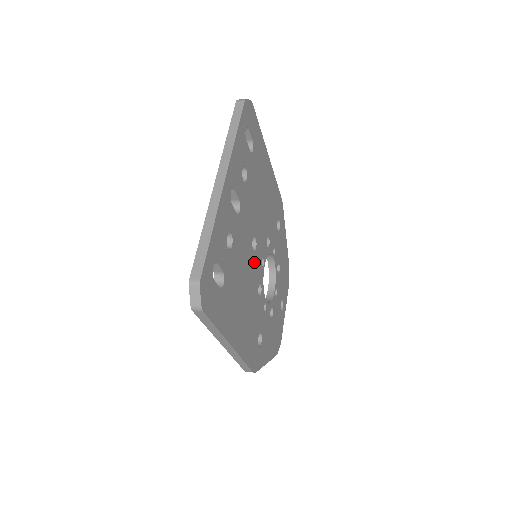
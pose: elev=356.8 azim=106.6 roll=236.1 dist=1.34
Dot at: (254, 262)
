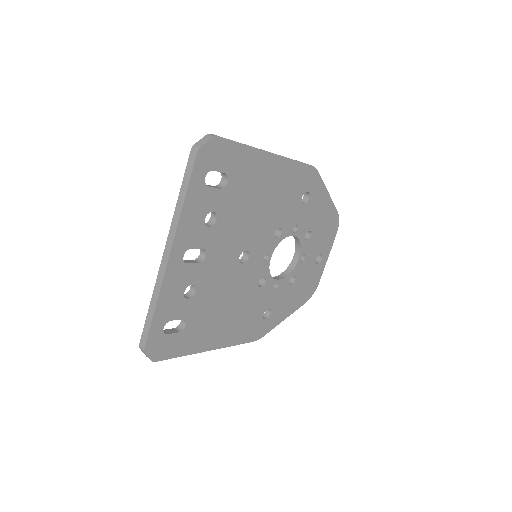
Dot at: (246, 270)
